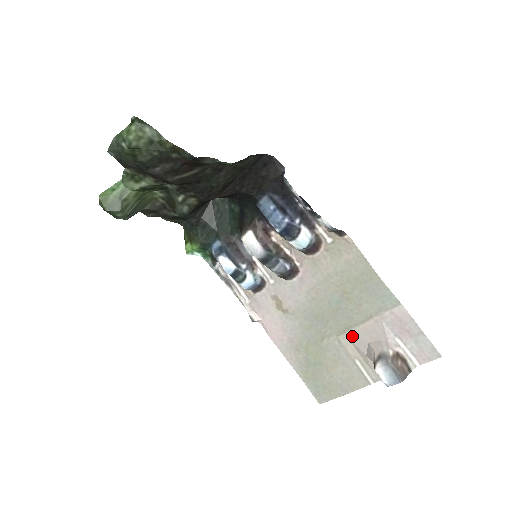
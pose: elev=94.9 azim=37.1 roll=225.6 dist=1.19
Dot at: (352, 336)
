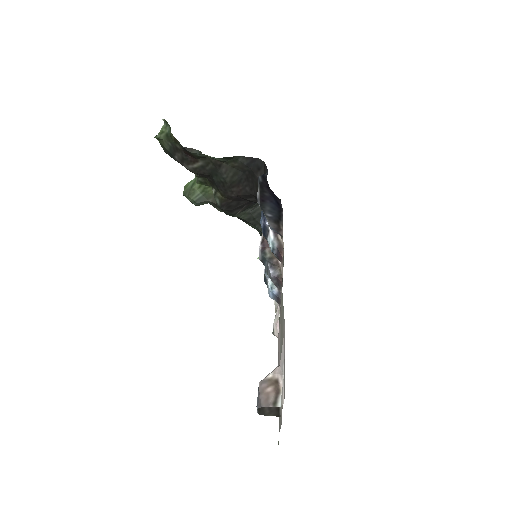
Dot at: occluded
